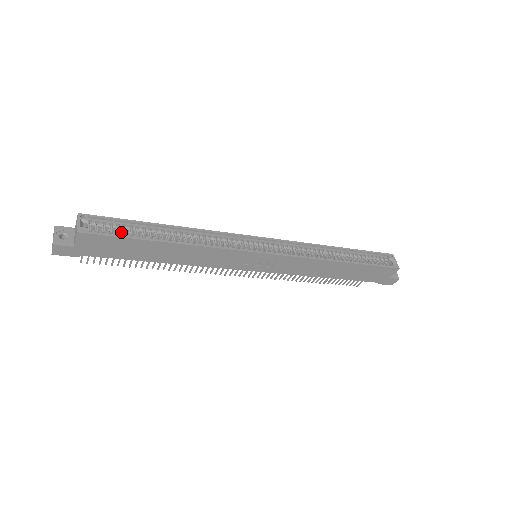
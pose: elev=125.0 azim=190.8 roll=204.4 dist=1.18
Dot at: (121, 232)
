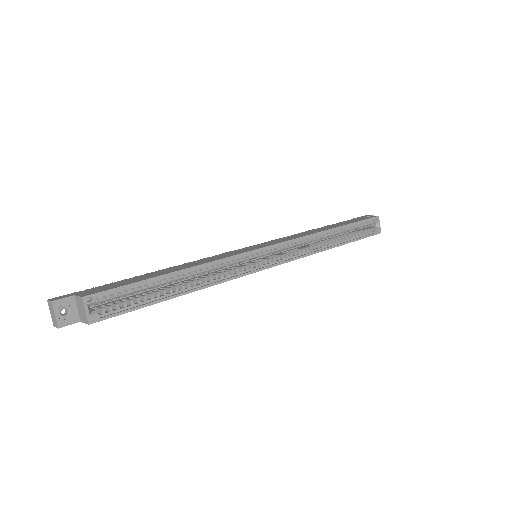
Dot at: (129, 294)
